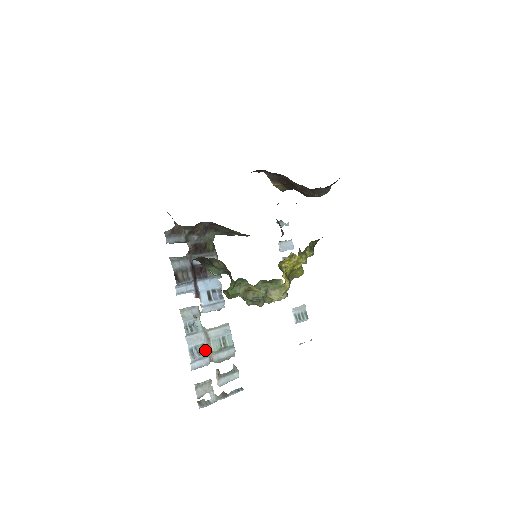
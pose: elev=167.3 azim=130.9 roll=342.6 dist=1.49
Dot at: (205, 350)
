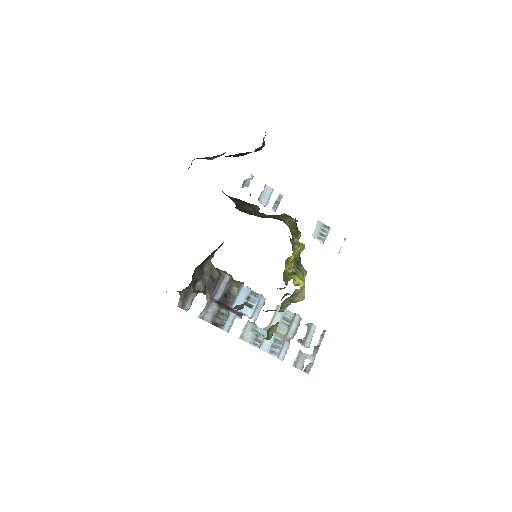
Dot at: (279, 341)
